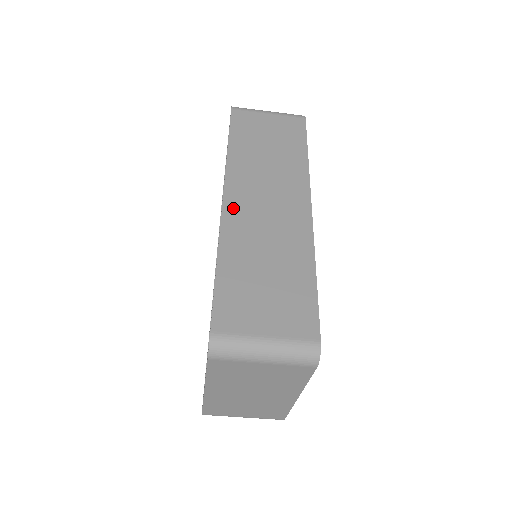
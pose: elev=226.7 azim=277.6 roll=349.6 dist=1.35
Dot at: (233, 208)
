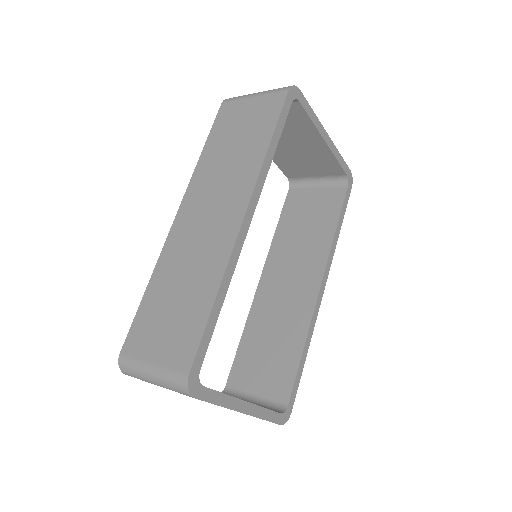
Dot at: (179, 226)
